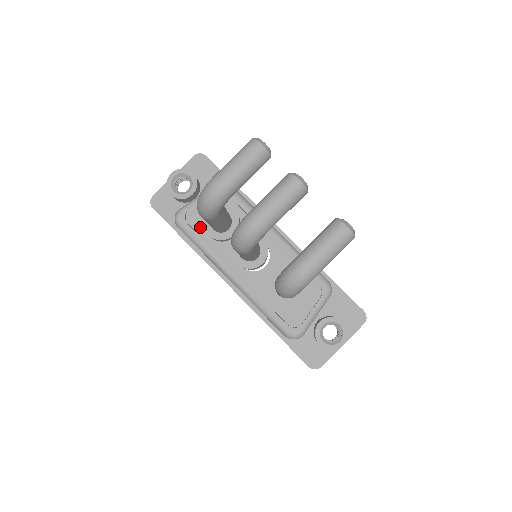
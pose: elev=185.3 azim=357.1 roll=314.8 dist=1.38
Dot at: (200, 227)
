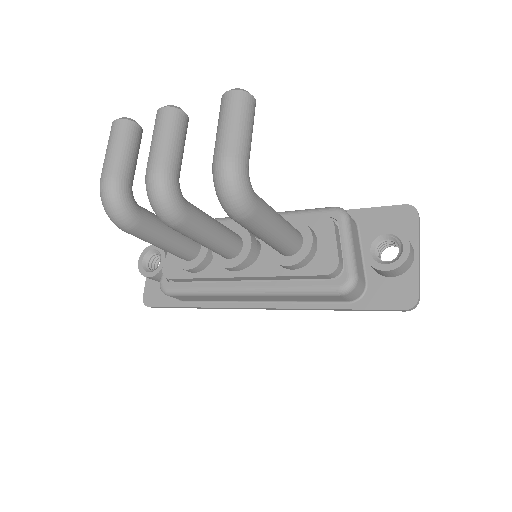
Dot at: (181, 273)
